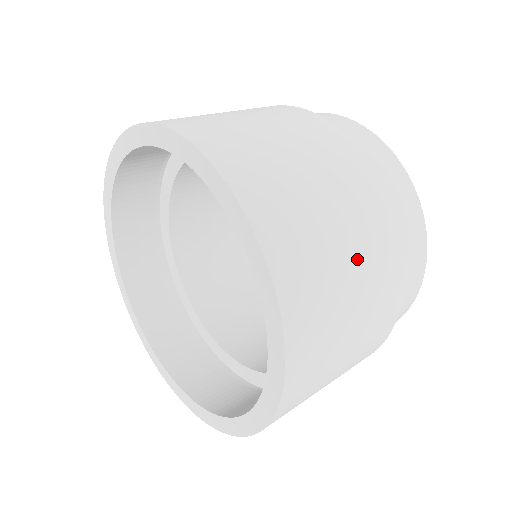
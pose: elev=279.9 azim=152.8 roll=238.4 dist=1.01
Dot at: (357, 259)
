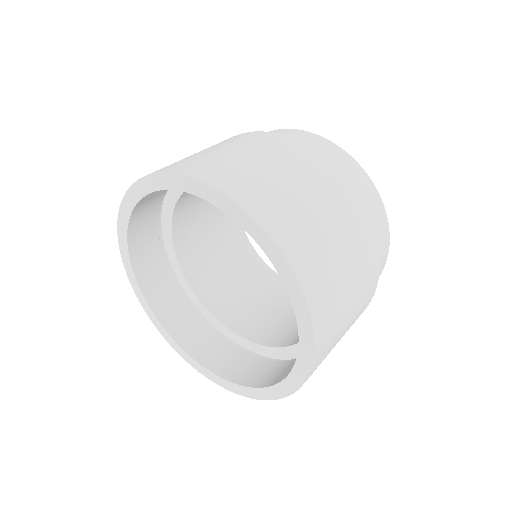
Dot at: occluded
